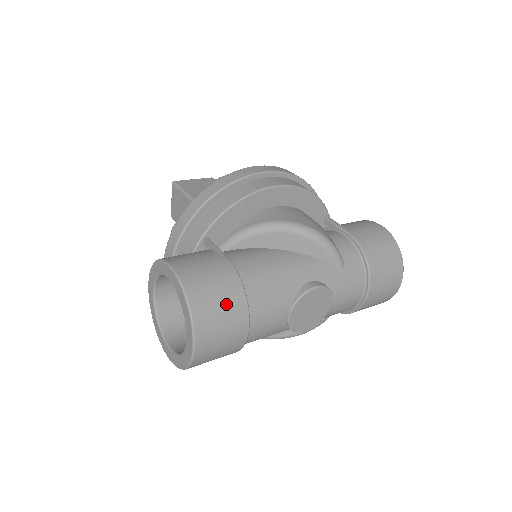
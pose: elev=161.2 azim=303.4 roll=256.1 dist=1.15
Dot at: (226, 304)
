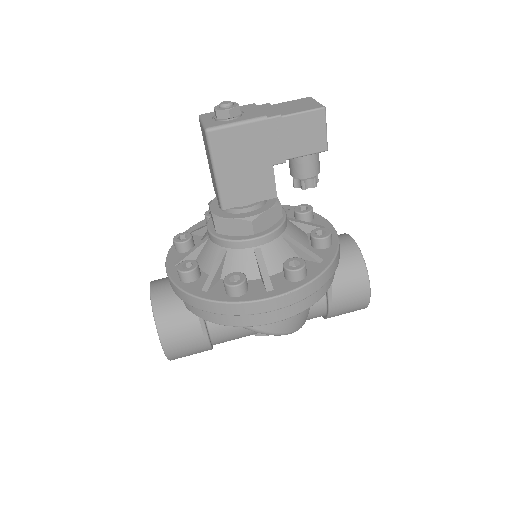
Dot at: occluded
